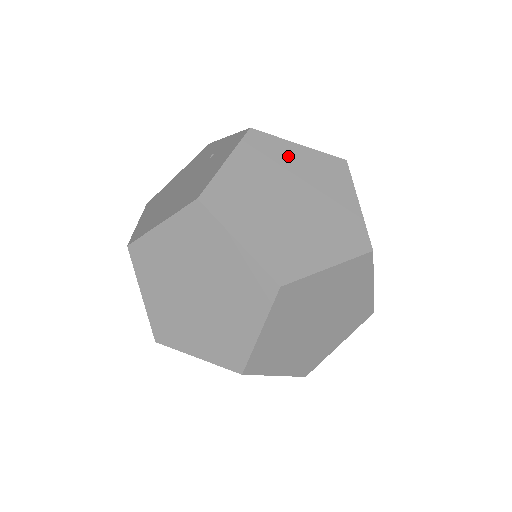
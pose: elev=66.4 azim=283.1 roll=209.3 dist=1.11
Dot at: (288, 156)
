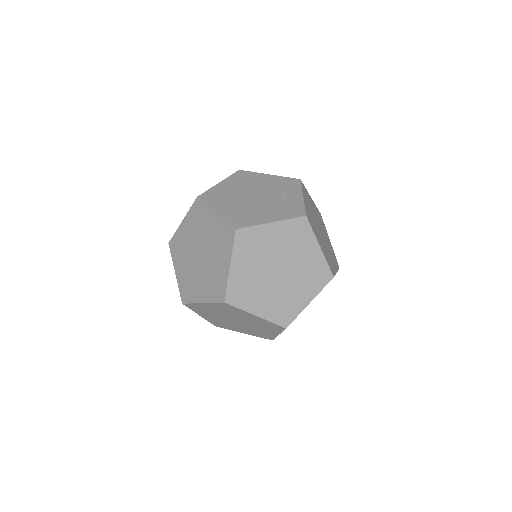
Dot at: (306, 248)
